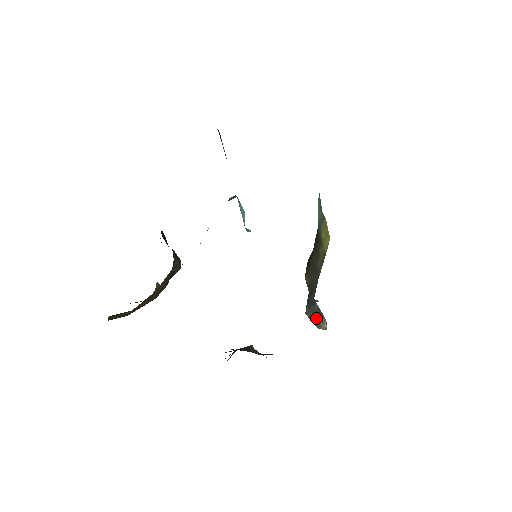
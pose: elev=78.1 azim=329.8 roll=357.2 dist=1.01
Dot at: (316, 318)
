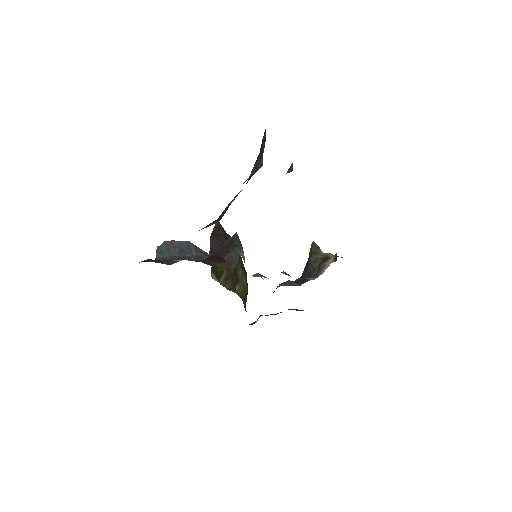
Dot at: occluded
